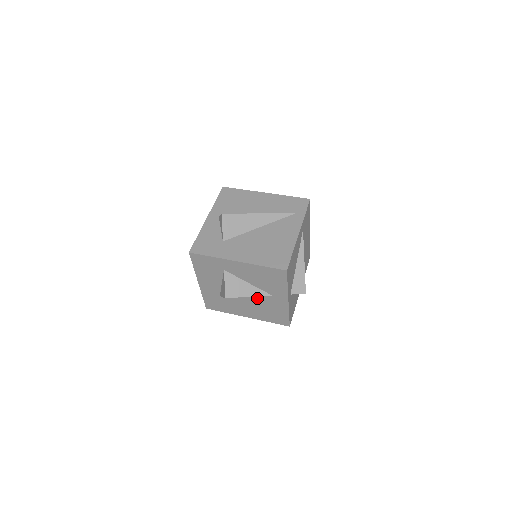
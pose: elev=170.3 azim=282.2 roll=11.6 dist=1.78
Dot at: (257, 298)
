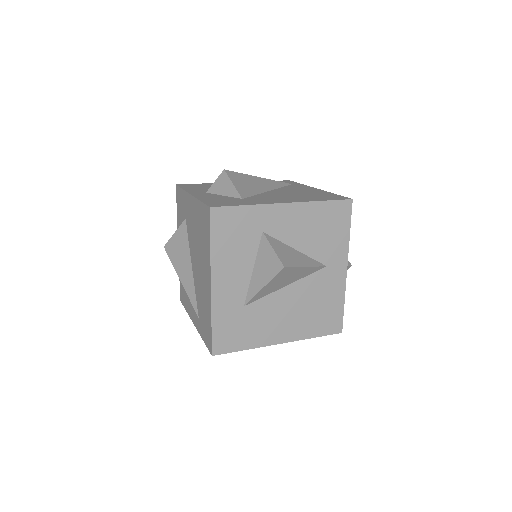
Dot at: (303, 283)
